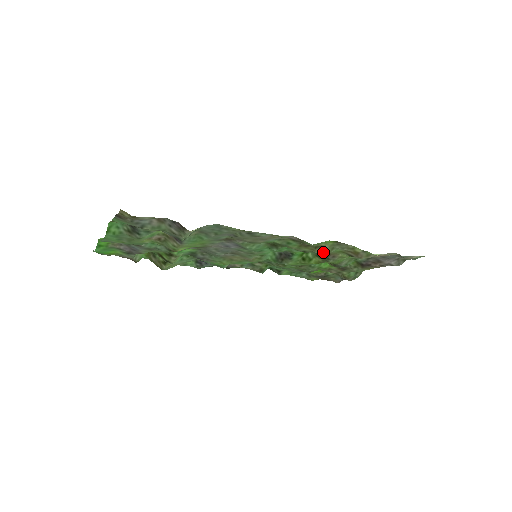
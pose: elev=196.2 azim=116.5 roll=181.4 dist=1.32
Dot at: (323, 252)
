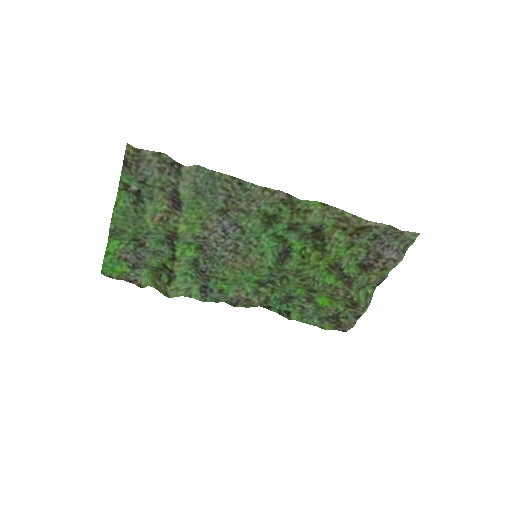
Dot at: (315, 220)
